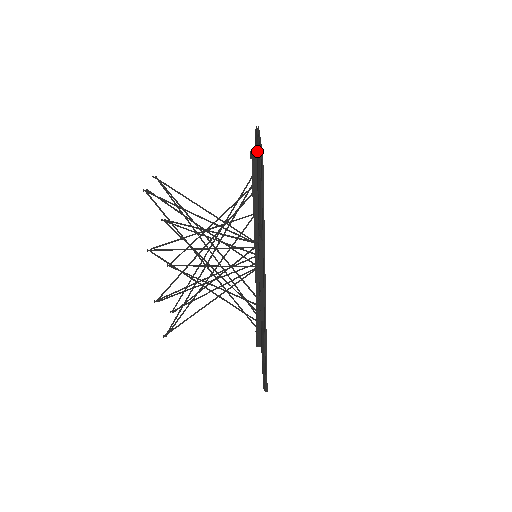
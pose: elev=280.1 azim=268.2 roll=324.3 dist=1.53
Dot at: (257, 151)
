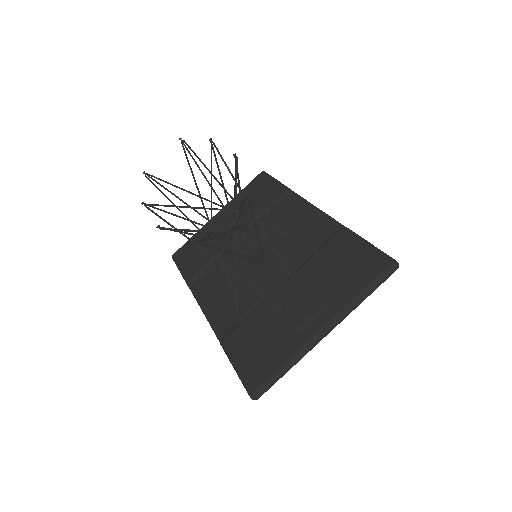
Dot at: (283, 366)
